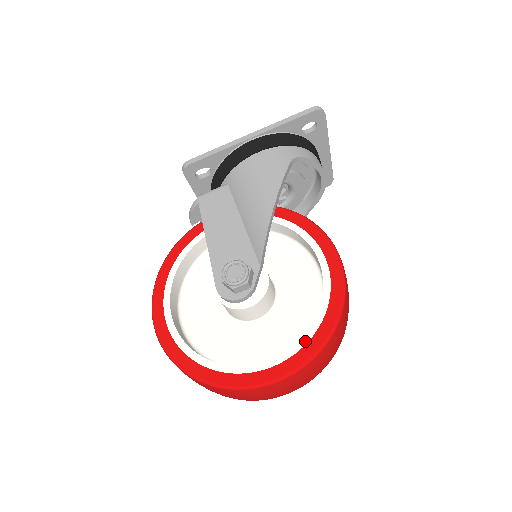
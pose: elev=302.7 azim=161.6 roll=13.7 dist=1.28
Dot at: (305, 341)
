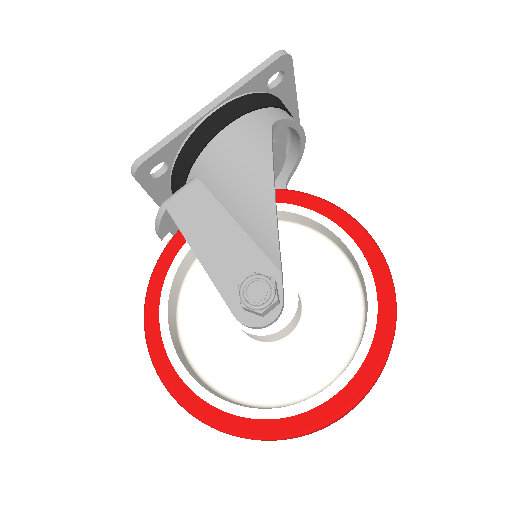
Dot at: (366, 348)
